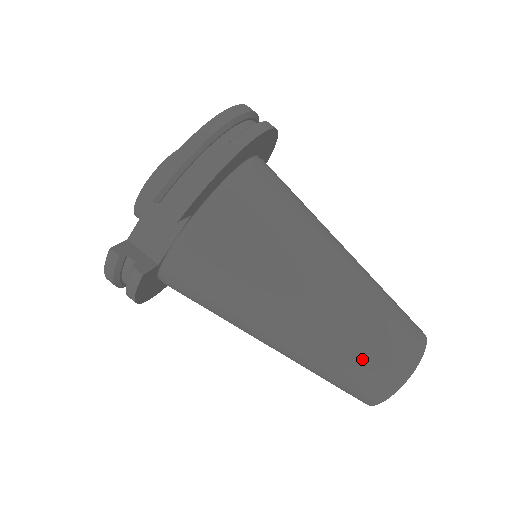
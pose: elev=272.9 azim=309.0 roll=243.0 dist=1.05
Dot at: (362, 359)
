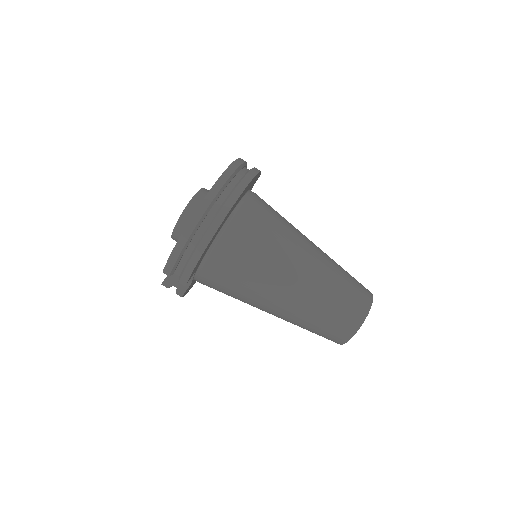
Dot at: (318, 330)
